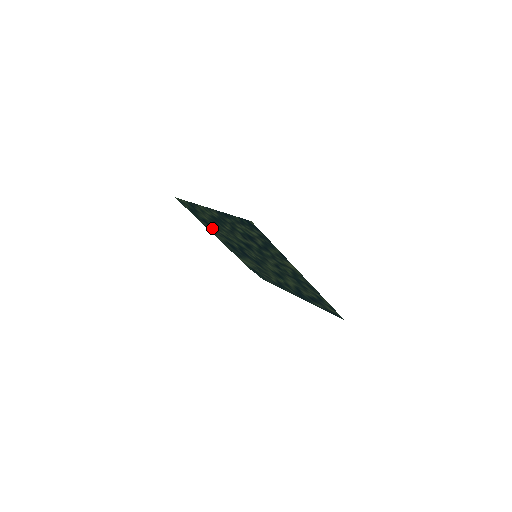
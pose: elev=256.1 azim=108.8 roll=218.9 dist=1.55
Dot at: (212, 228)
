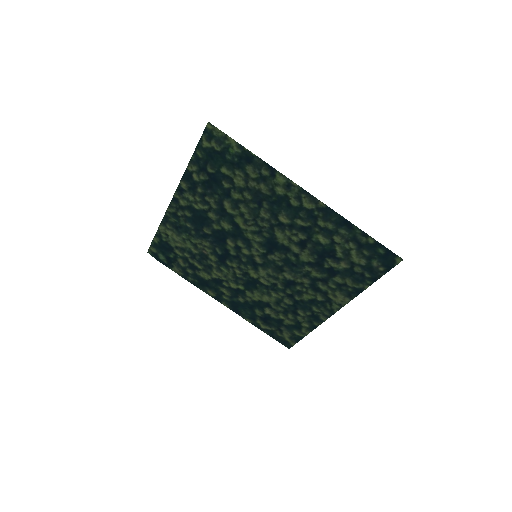
Dot at: (209, 189)
